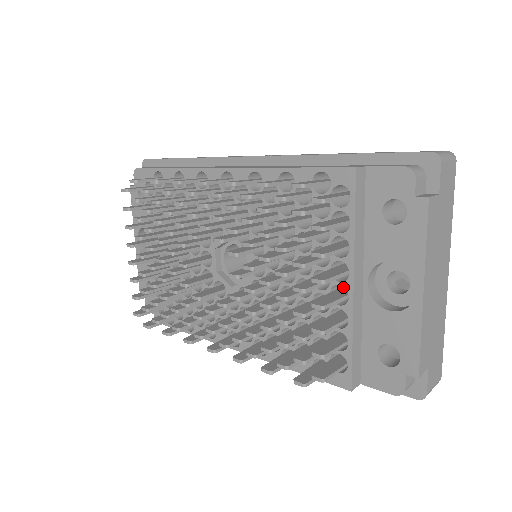
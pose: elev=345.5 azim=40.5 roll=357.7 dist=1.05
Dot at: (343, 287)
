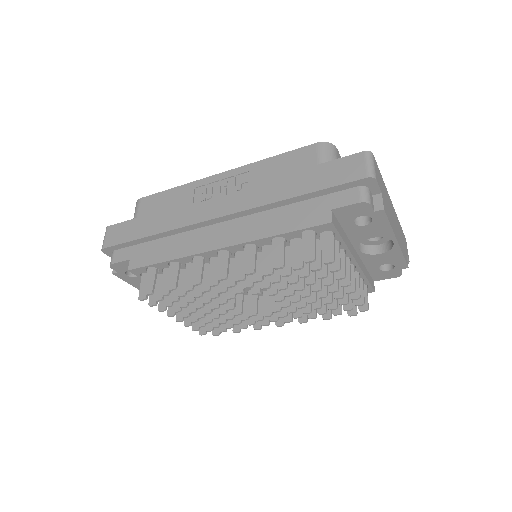
Dot at: occluded
